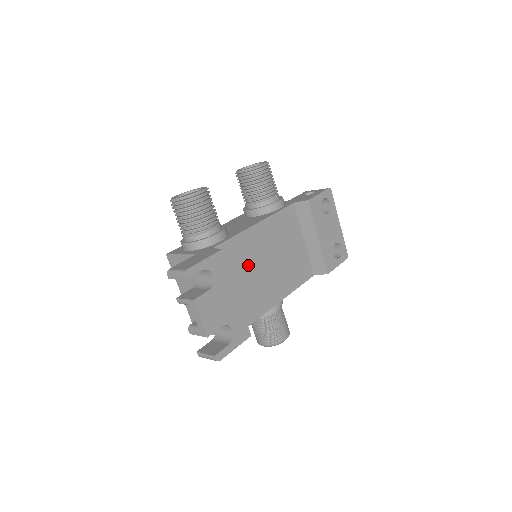
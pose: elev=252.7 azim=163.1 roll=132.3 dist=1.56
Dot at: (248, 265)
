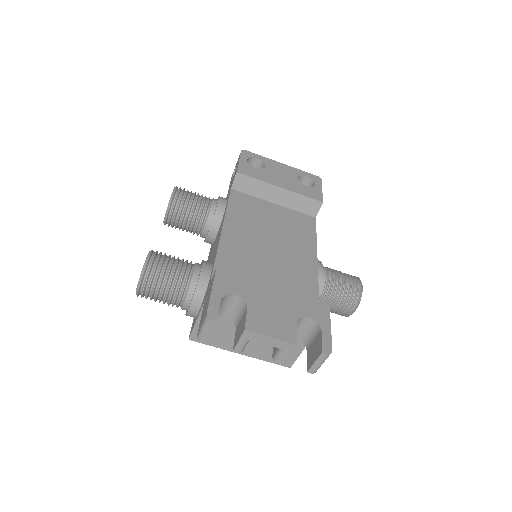
Dot at: (256, 263)
